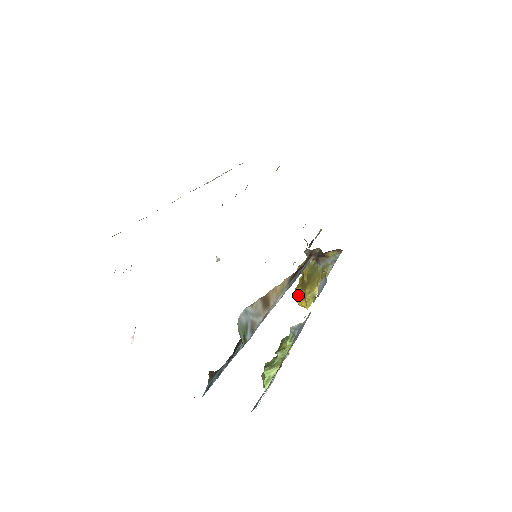
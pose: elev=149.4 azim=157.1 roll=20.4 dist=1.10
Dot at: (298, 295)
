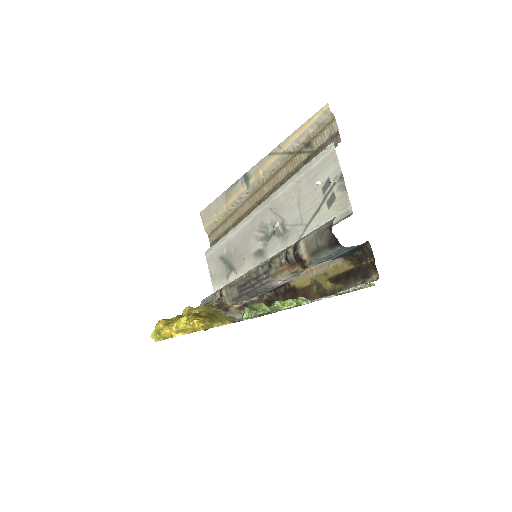
Dot at: (183, 320)
